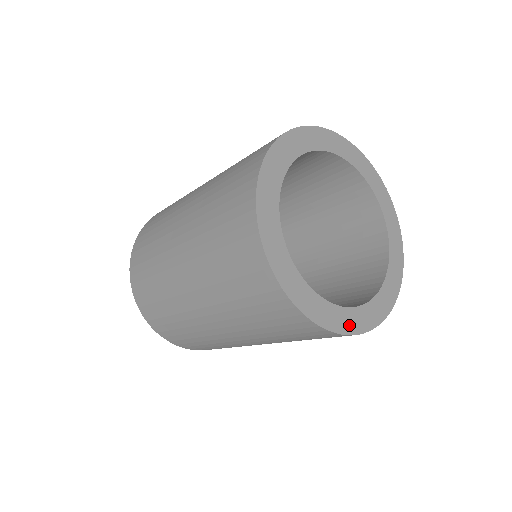
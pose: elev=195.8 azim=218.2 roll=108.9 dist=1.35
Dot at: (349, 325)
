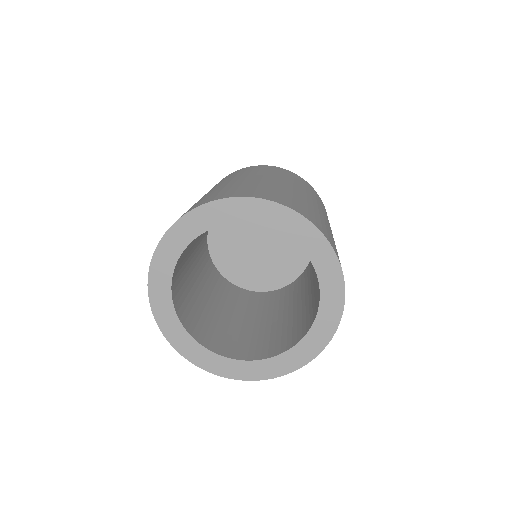
Dot at: (207, 363)
